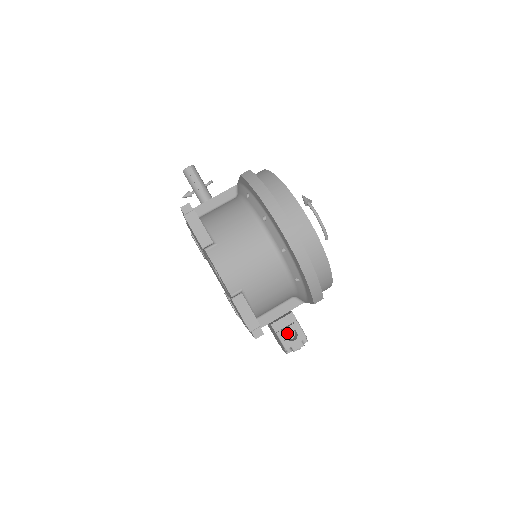
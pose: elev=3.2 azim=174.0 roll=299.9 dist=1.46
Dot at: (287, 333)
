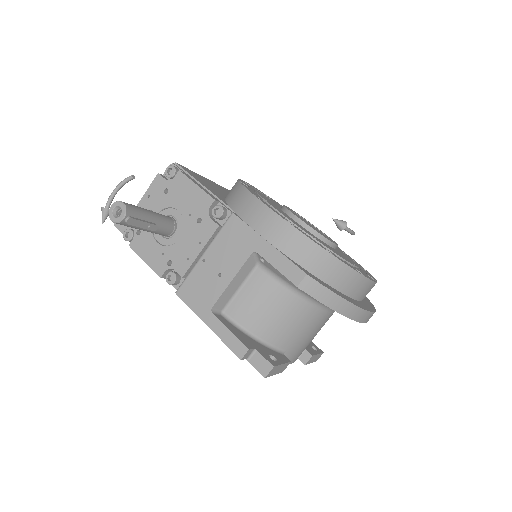
Dot at: occluded
